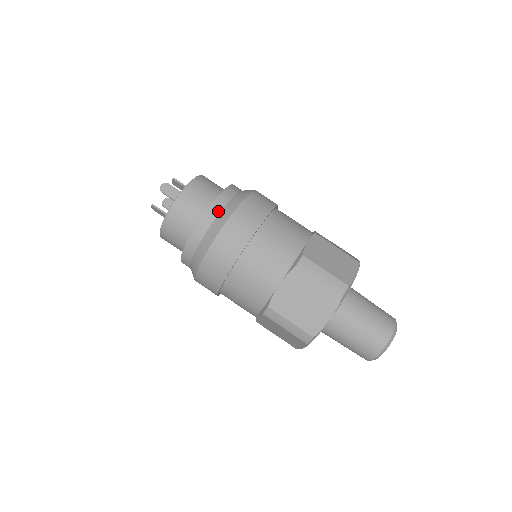
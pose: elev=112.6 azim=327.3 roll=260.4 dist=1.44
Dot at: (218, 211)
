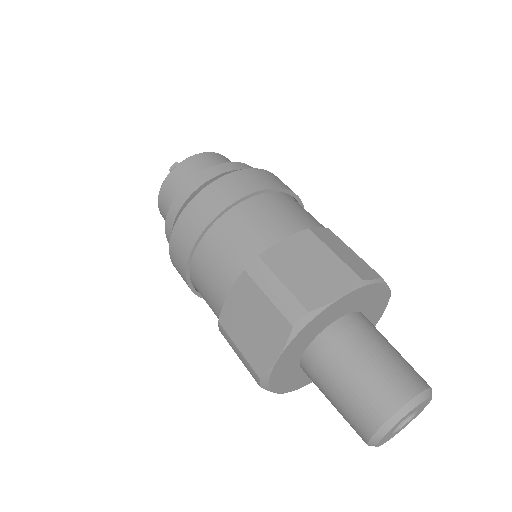
Dot at: (190, 192)
